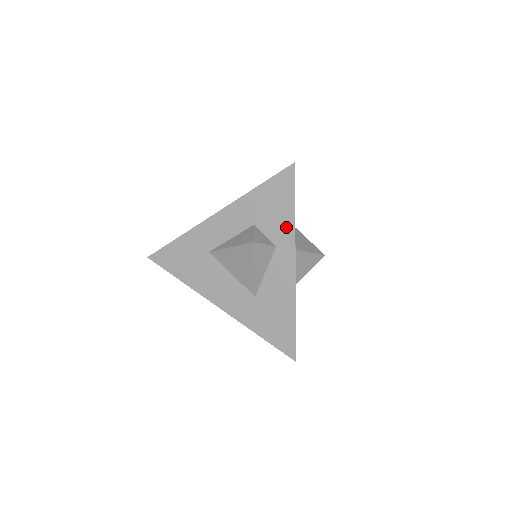
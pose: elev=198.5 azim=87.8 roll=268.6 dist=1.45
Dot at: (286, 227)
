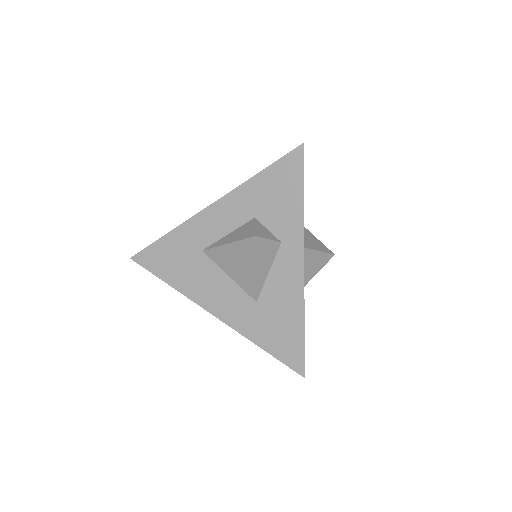
Dot at: (293, 219)
